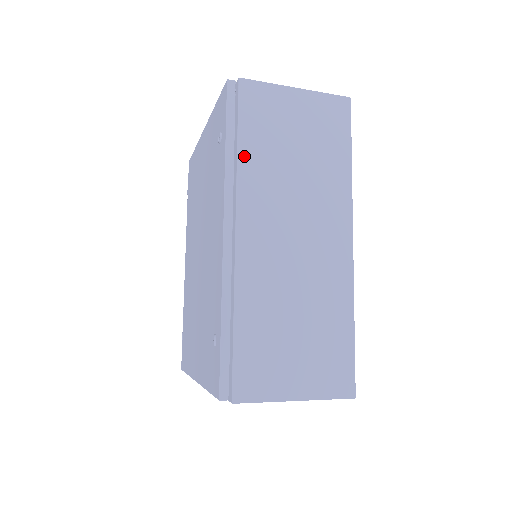
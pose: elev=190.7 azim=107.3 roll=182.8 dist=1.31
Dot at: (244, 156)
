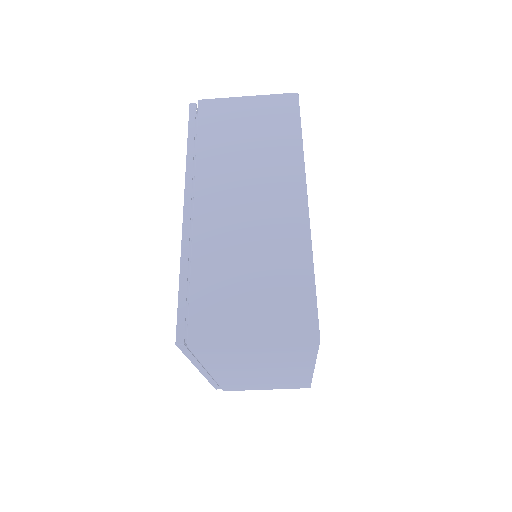
Dot at: (201, 150)
